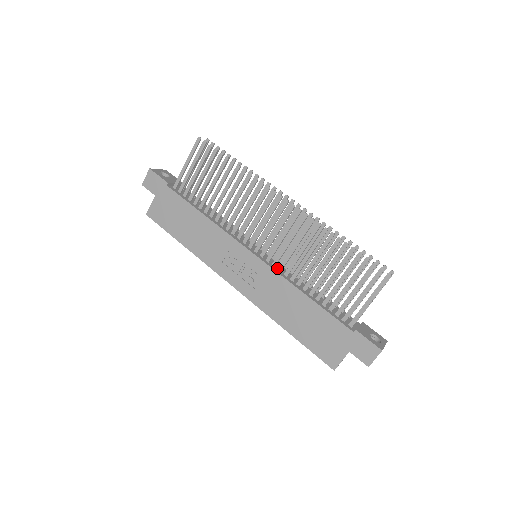
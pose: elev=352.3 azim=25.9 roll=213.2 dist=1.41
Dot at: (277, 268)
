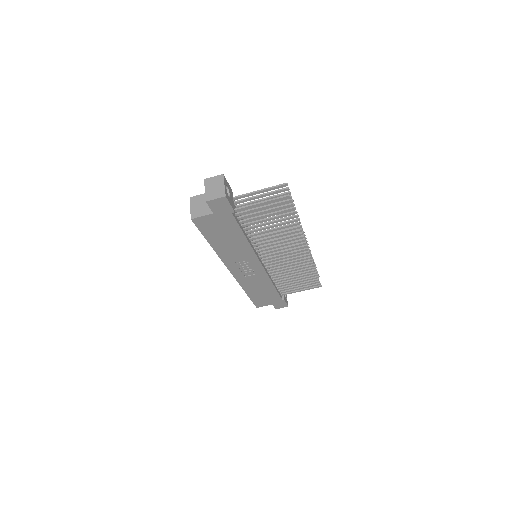
Dot at: (266, 268)
